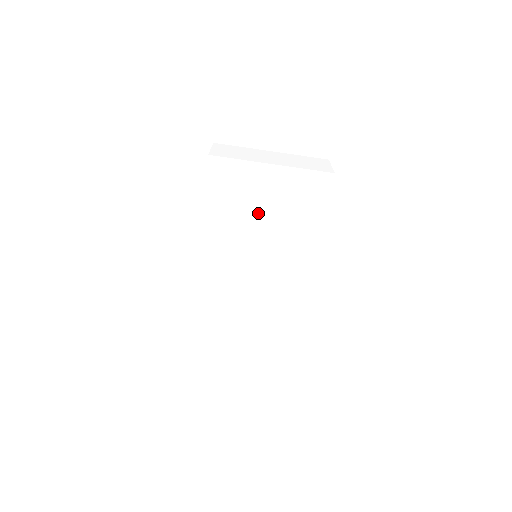
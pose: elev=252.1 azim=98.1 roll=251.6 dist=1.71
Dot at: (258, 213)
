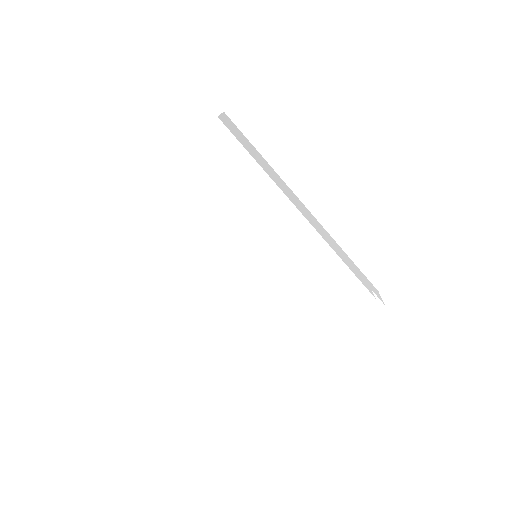
Dot at: (202, 220)
